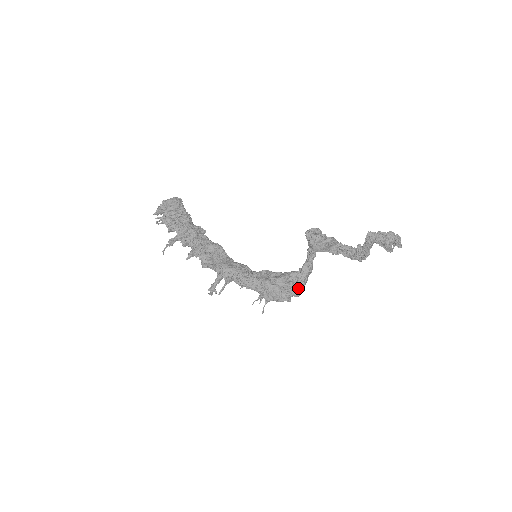
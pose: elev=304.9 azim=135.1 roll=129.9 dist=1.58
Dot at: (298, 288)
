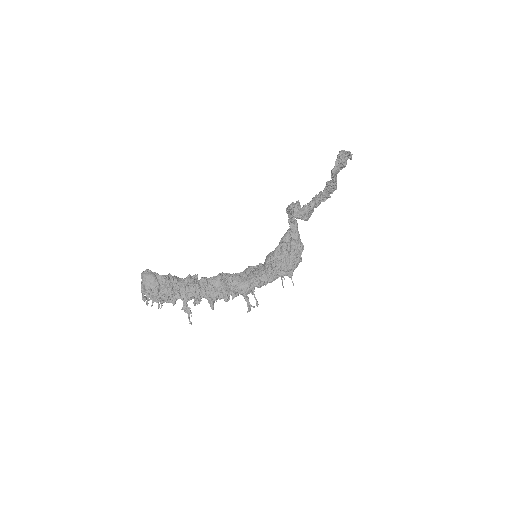
Dot at: (300, 245)
